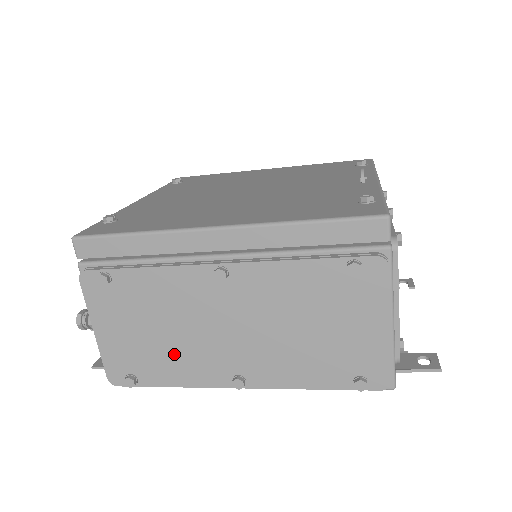
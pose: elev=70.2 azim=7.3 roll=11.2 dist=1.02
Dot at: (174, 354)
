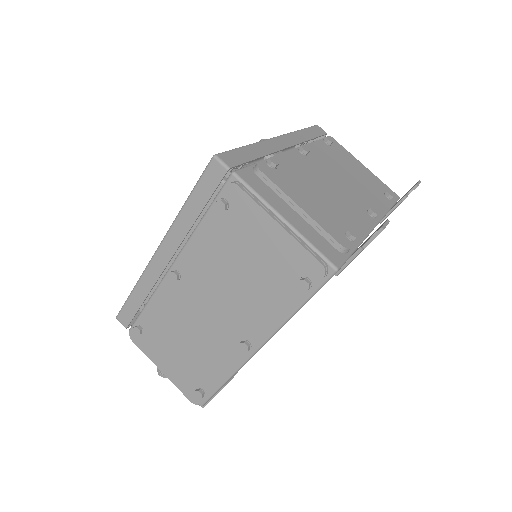
Dot at: (203, 354)
